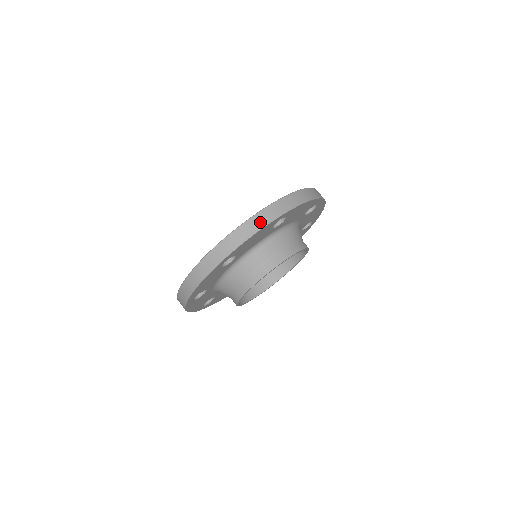
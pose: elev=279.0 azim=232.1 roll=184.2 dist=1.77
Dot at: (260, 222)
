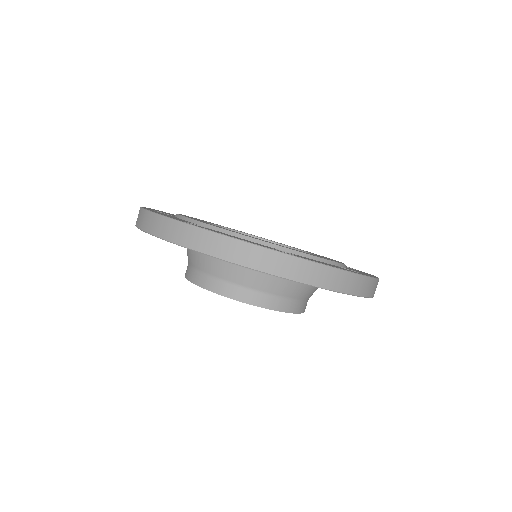
Dot at: (247, 257)
